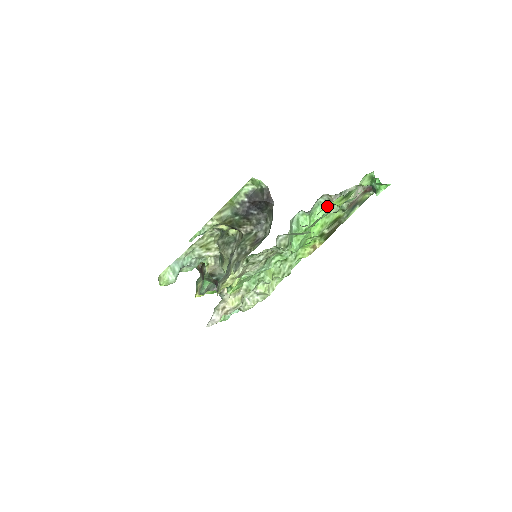
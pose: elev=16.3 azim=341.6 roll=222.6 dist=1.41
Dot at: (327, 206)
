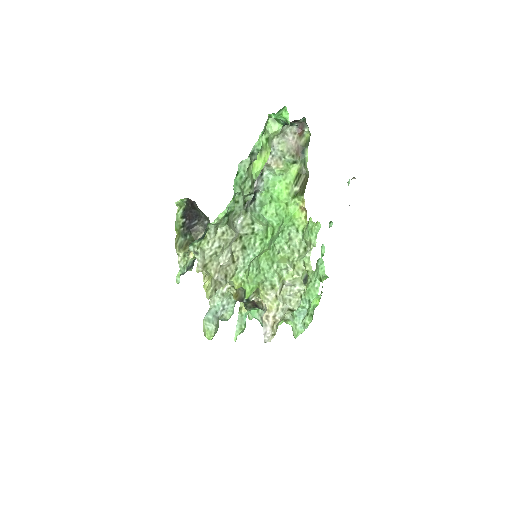
Dot at: (254, 169)
